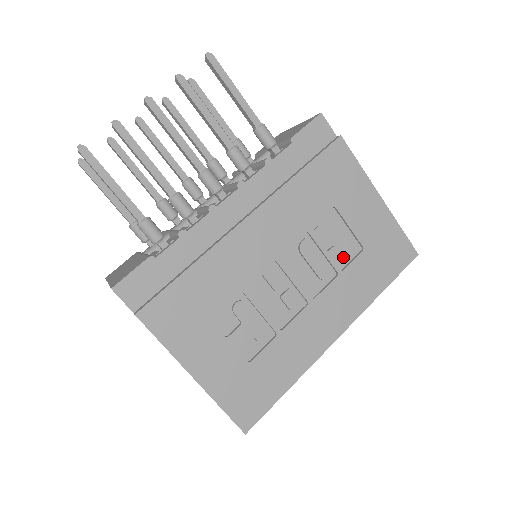
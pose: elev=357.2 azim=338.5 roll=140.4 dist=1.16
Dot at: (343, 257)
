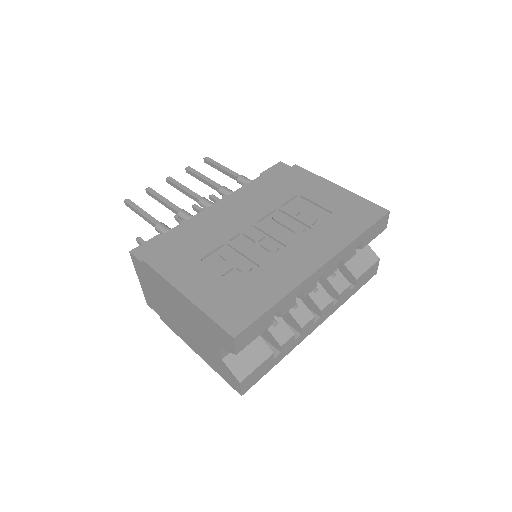
Dot at: (313, 218)
